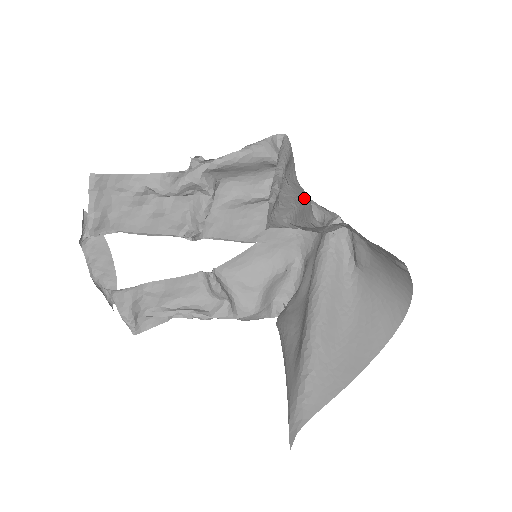
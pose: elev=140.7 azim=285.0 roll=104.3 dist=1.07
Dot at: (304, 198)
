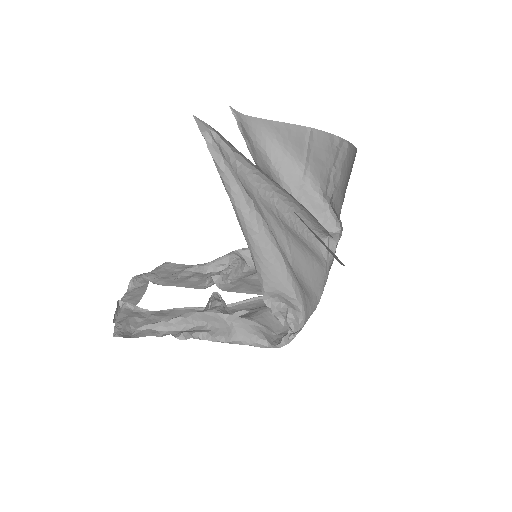
Dot at: occluded
